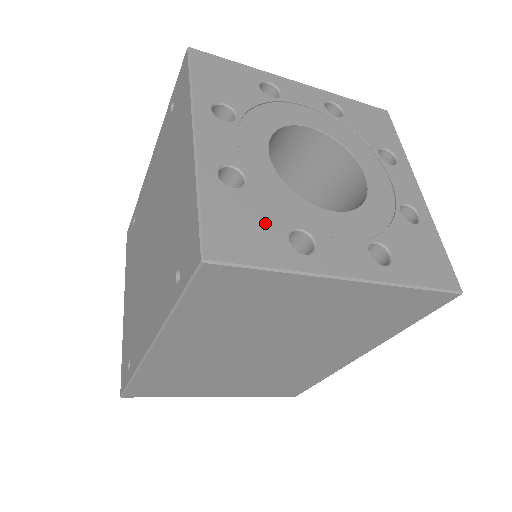
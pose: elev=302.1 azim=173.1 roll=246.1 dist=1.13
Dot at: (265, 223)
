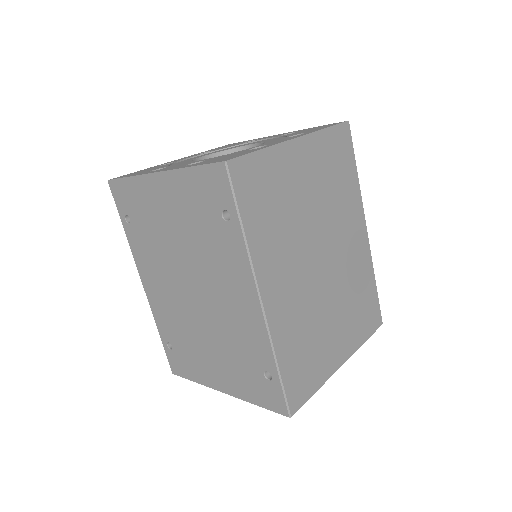
Dot at: occluded
